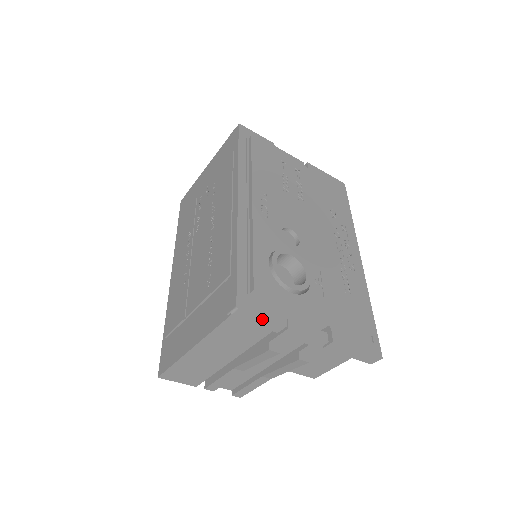
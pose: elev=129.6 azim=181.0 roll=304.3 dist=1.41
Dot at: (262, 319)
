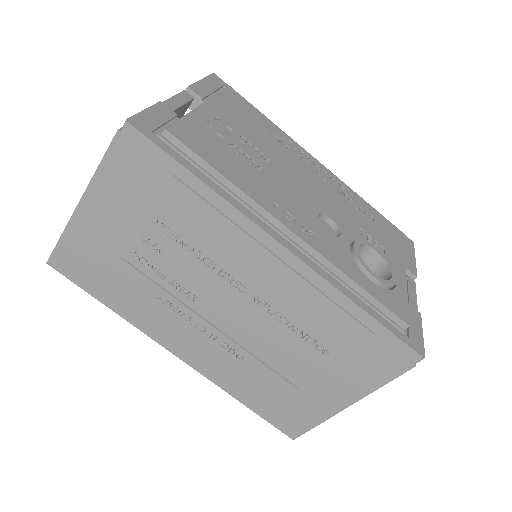
Dot at: (420, 336)
